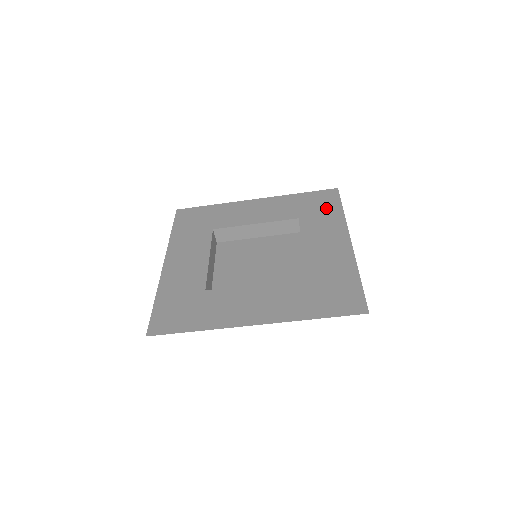
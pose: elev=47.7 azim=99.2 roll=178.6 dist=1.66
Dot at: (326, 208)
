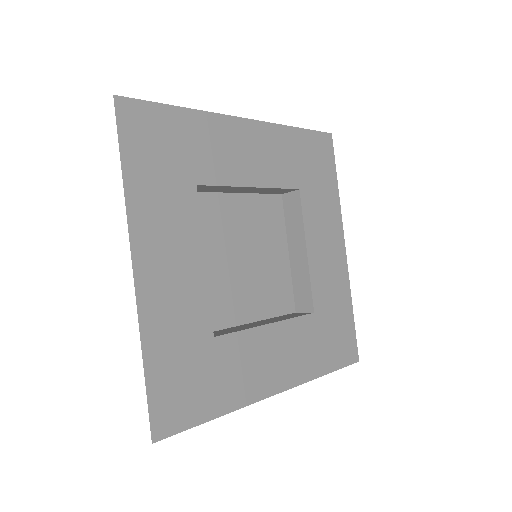
Dot at: (324, 176)
